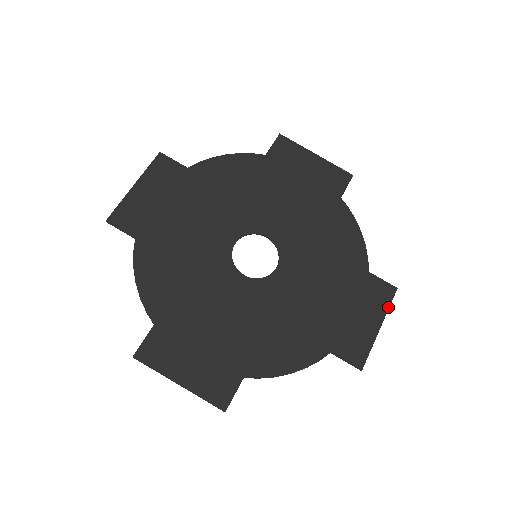
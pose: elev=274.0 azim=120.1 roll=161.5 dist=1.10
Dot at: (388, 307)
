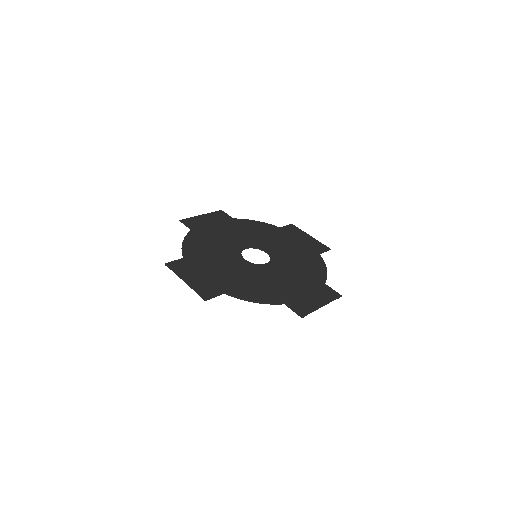
Dot at: (332, 300)
